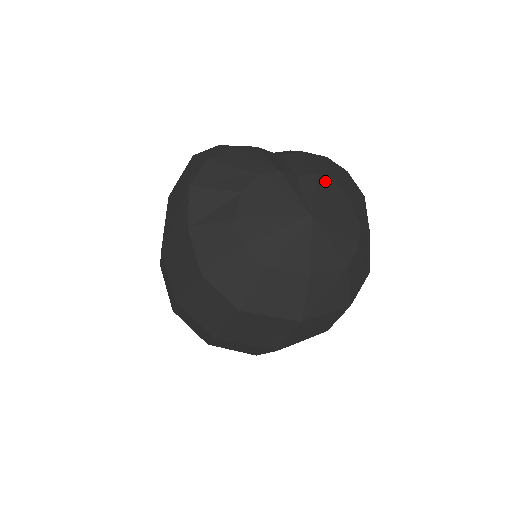
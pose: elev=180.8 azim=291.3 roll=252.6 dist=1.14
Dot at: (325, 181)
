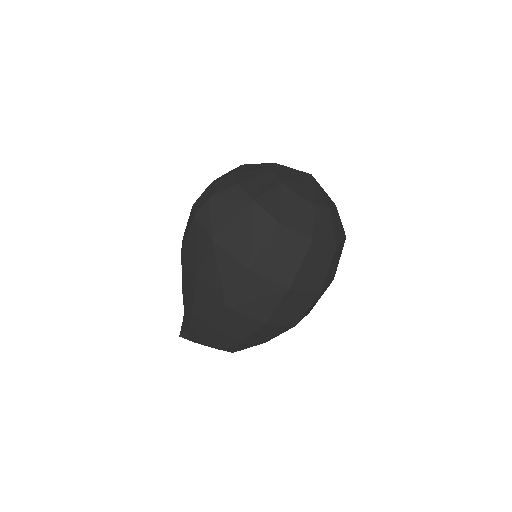
Dot at: occluded
